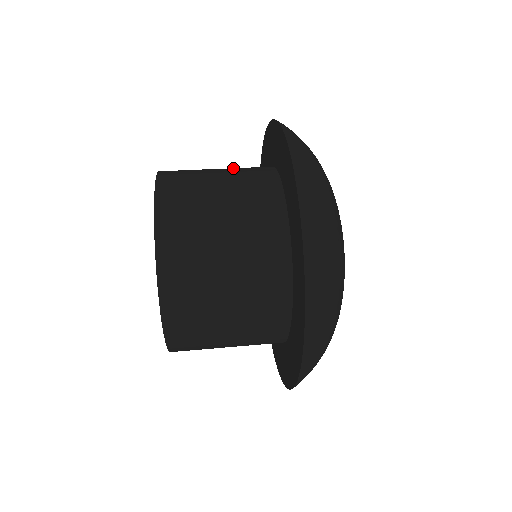
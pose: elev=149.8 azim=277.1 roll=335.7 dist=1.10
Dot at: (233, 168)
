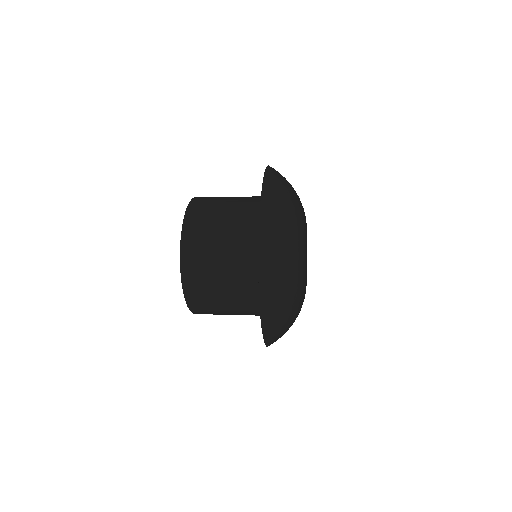
Dot at: occluded
